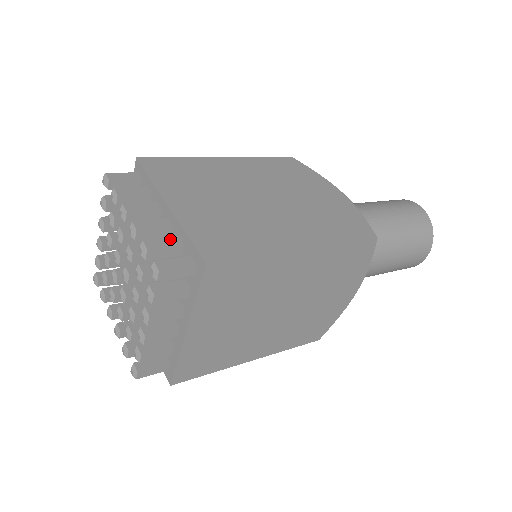
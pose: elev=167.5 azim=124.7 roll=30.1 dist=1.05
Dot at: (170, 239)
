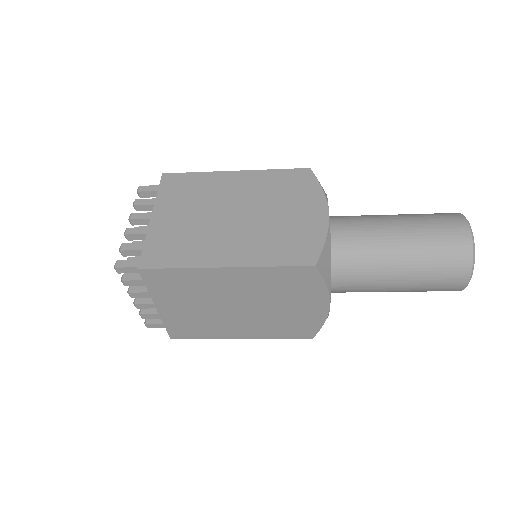
Dot at: occluded
